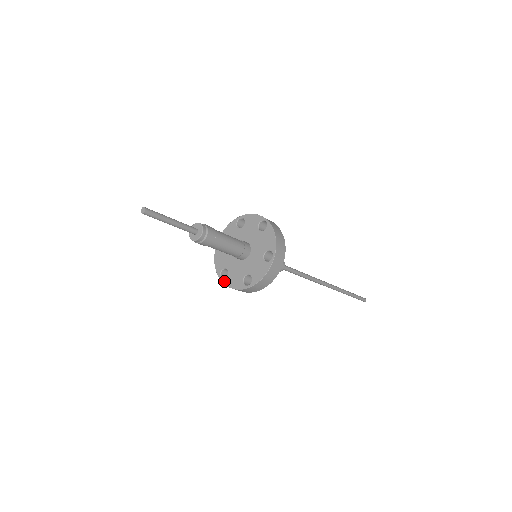
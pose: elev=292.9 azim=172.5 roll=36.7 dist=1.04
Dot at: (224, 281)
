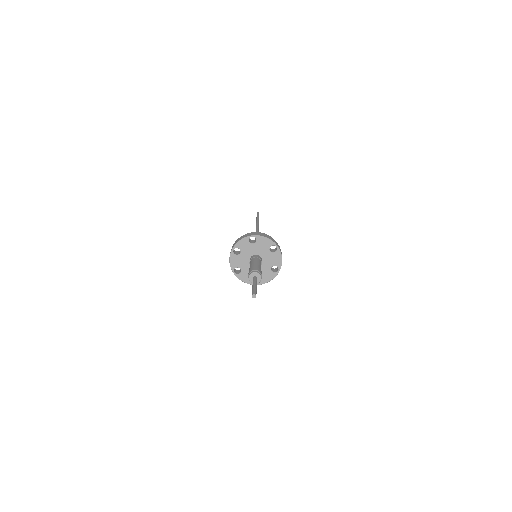
Dot at: (262, 283)
